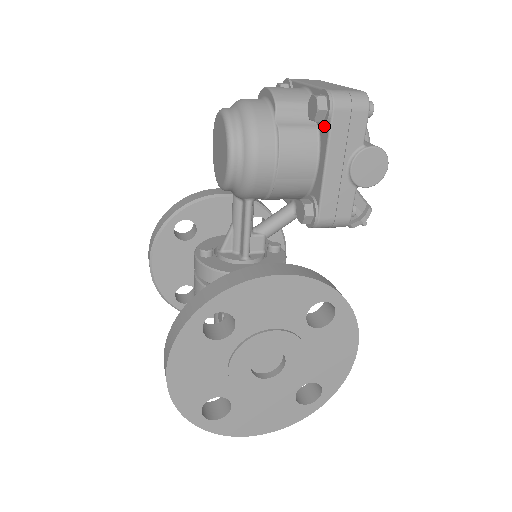
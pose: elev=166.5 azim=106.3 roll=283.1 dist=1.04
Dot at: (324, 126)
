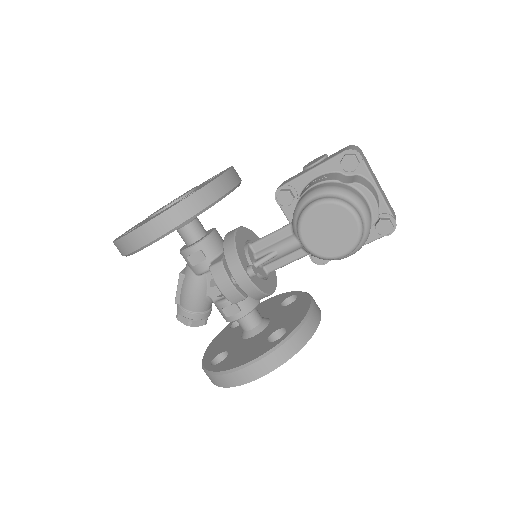
Dot at: (376, 233)
